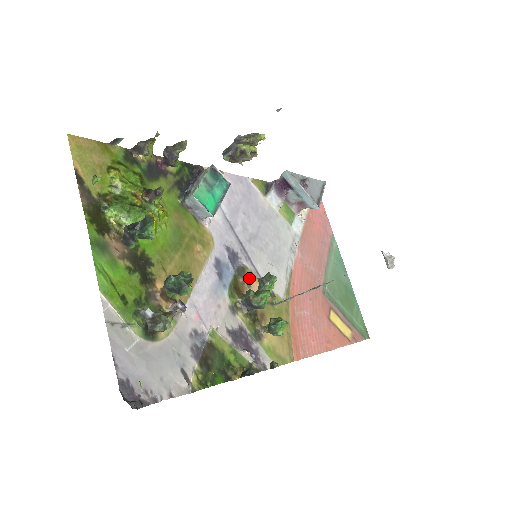
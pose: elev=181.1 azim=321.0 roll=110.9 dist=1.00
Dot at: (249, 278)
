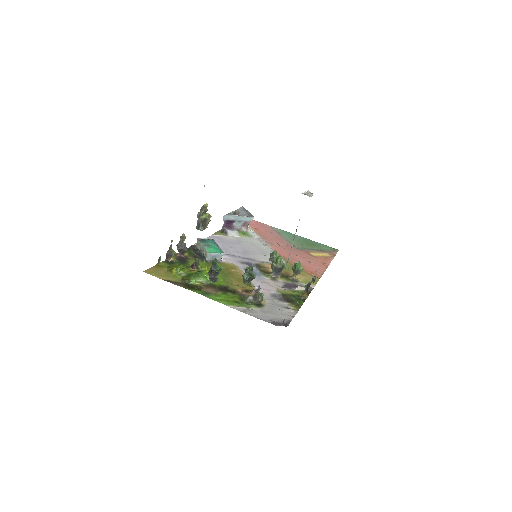
Dot at: (264, 266)
